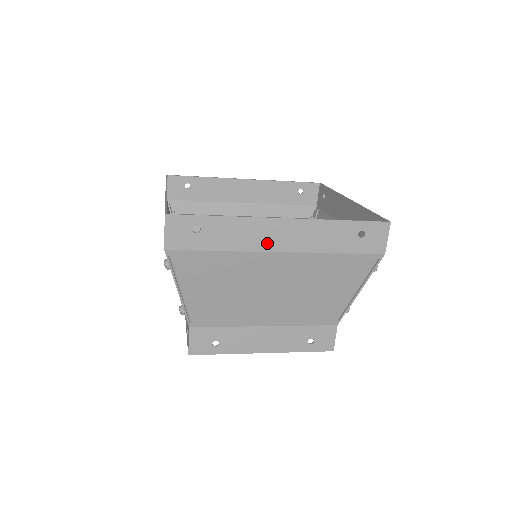
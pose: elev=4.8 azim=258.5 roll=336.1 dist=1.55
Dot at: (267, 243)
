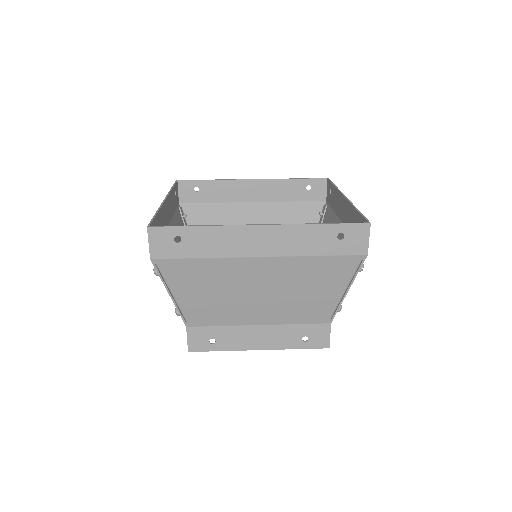
Dot at: (246, 249)
